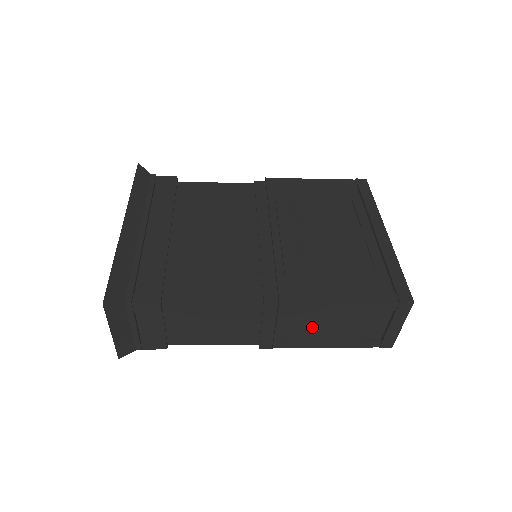
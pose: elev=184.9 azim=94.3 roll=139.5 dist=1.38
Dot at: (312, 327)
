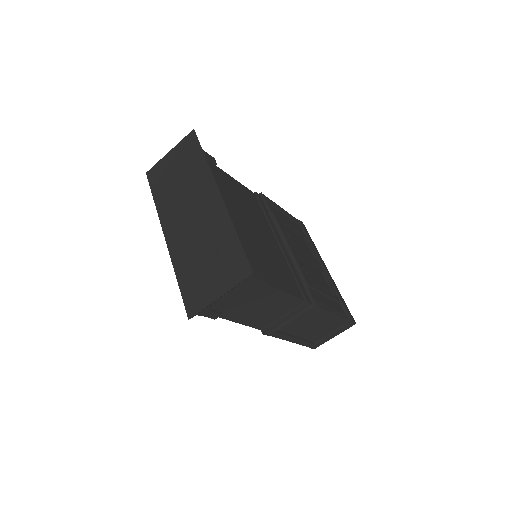
Dot at: (301, 326)
